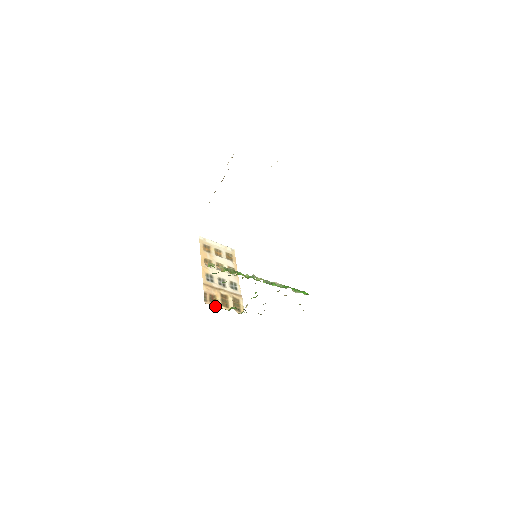
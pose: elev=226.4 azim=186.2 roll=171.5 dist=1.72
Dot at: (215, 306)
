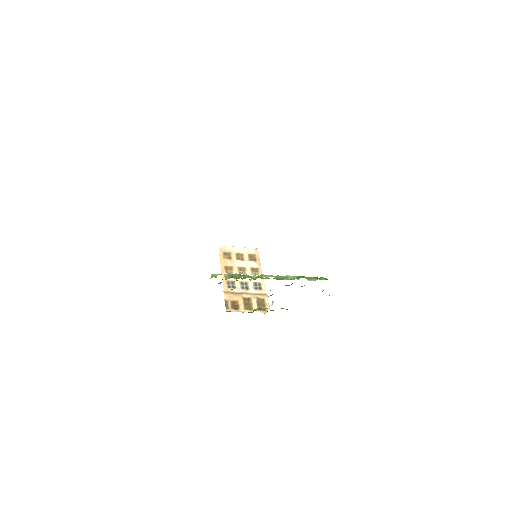
Dot at: occluded
